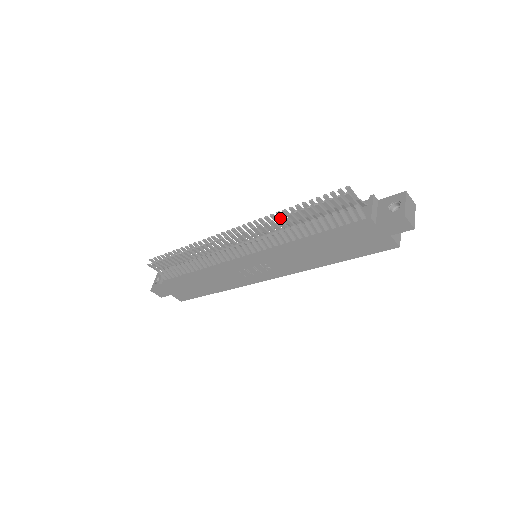
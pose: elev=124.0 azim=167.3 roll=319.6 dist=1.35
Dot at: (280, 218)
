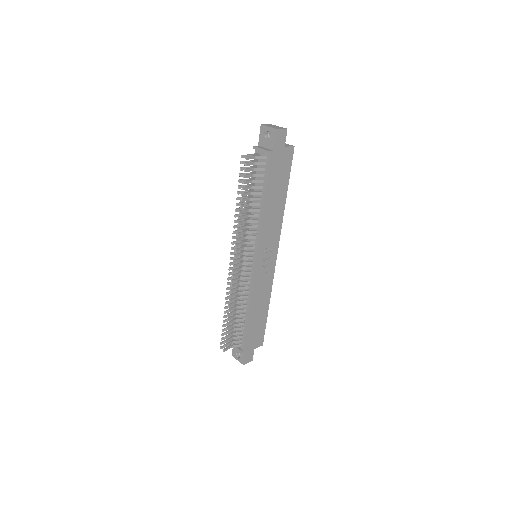
Dot at: occluded
